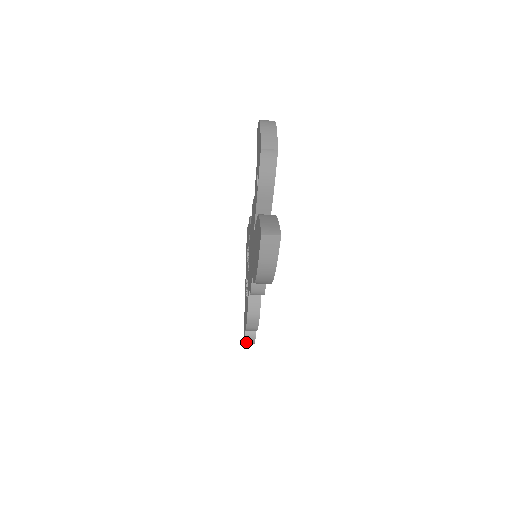
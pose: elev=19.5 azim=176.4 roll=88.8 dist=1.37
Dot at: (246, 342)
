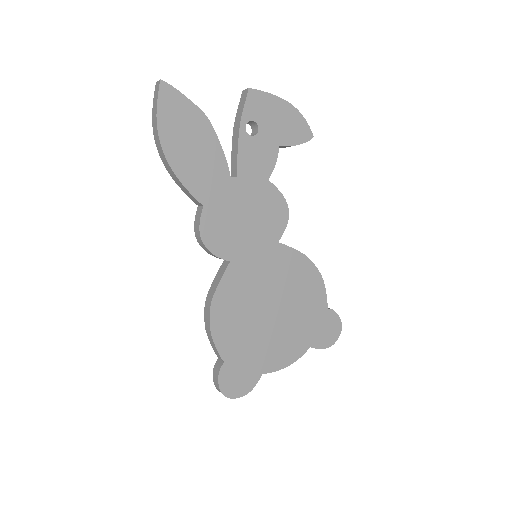
Dot at: (215, 381)
